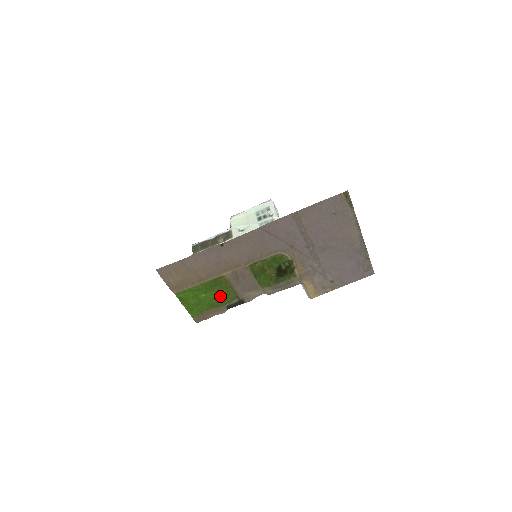
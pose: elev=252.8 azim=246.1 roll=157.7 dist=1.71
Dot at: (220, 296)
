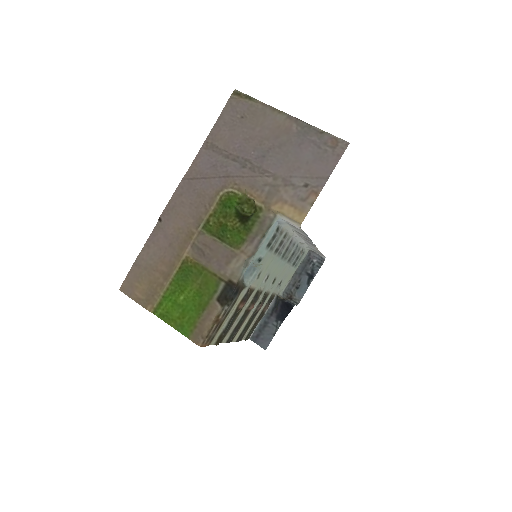
Dot at: (200, 288)
